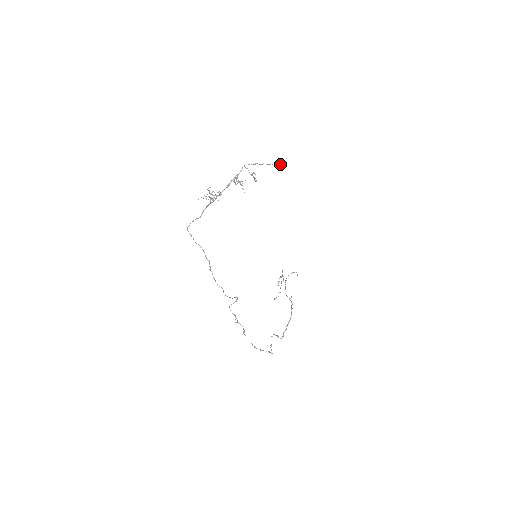
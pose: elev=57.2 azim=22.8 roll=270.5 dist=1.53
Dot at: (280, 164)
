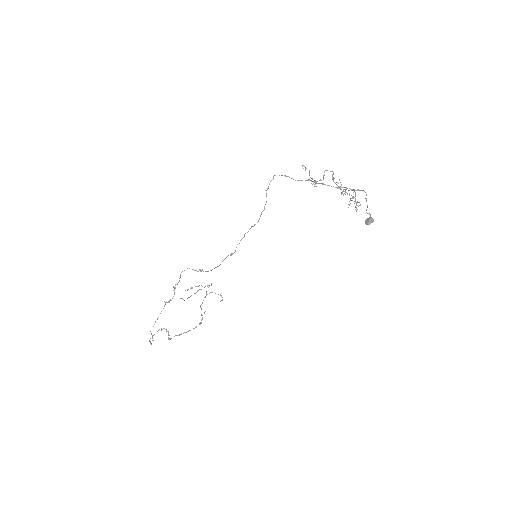
Dot at: (371, 219)
